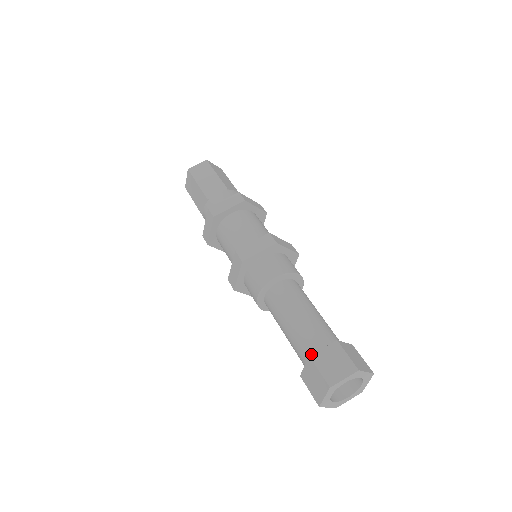
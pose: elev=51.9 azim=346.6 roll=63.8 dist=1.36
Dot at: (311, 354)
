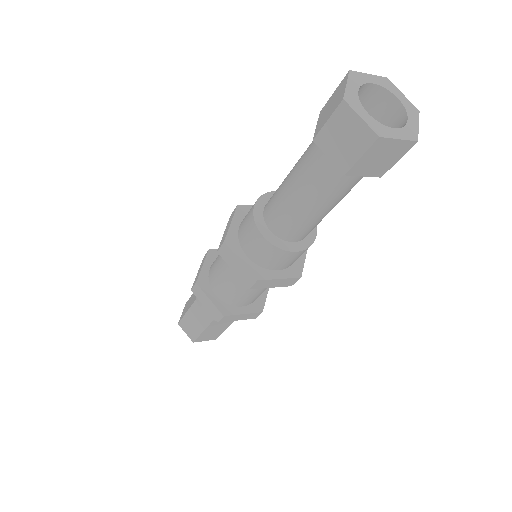
Dot at: occluded
